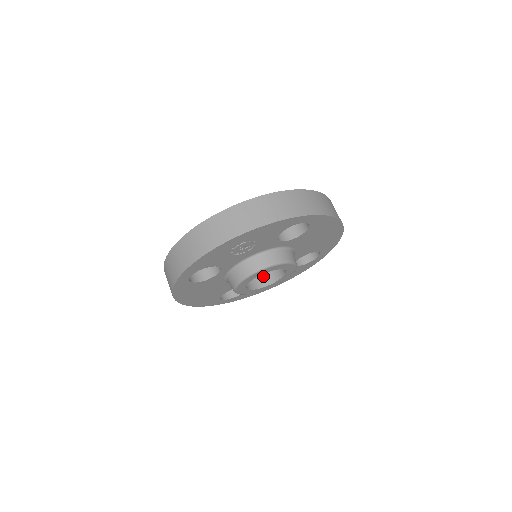
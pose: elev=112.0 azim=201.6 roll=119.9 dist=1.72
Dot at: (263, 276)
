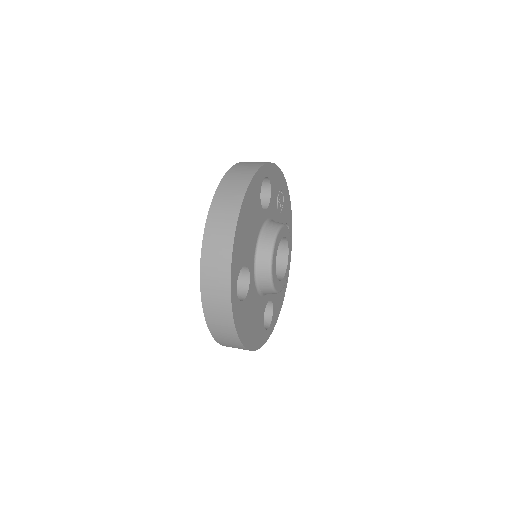
Dot at: occluded
